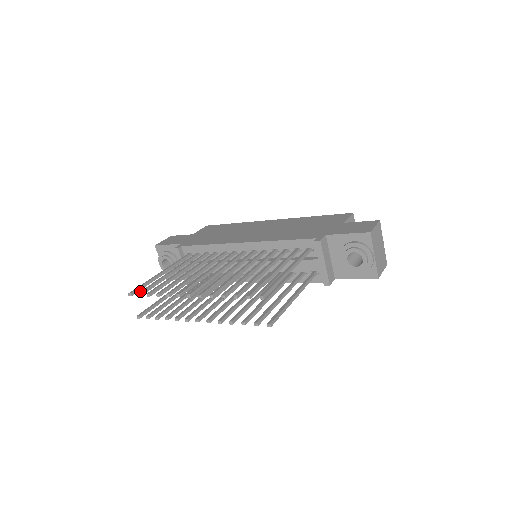
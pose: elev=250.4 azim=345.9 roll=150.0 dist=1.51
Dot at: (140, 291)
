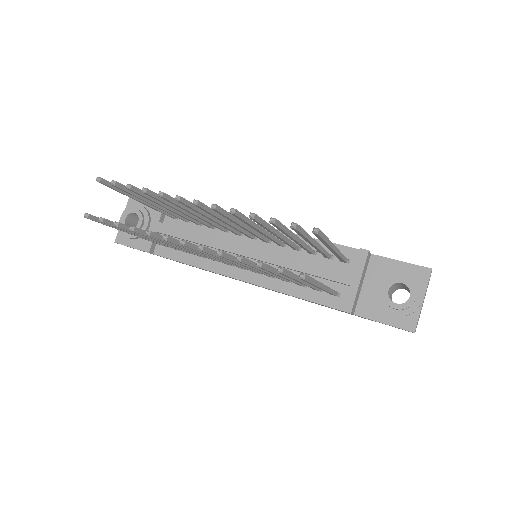
Dot at: (116, 181)
